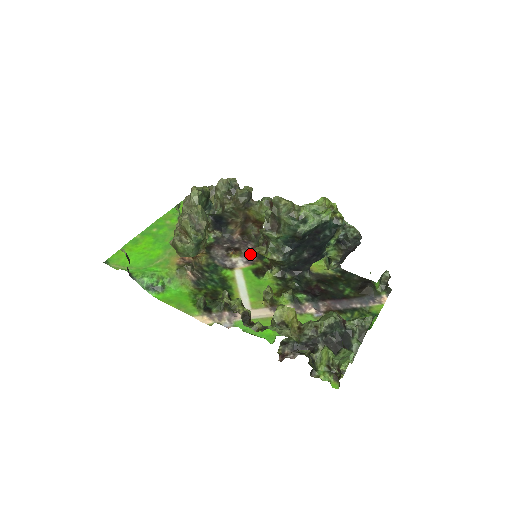
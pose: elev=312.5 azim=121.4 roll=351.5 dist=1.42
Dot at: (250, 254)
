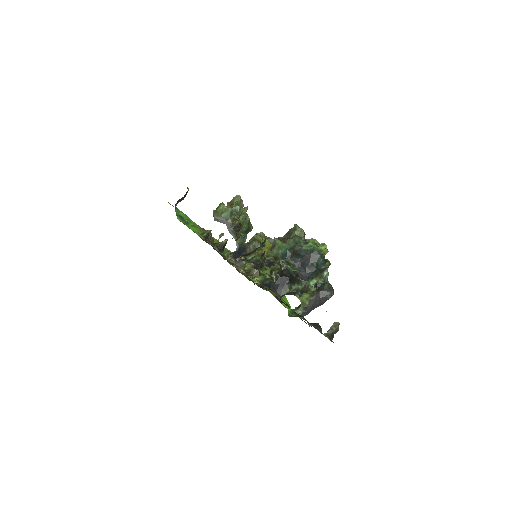
Dot at: occluded
